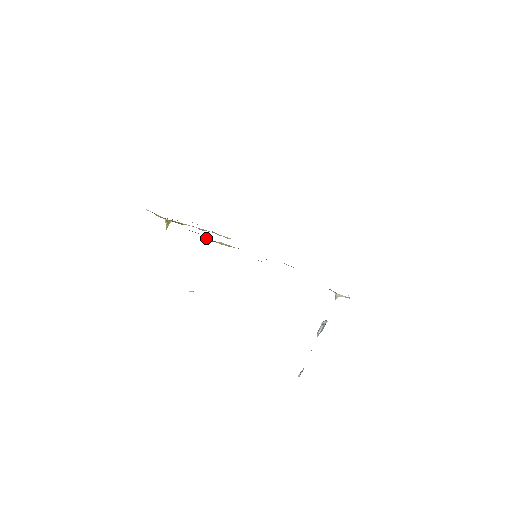
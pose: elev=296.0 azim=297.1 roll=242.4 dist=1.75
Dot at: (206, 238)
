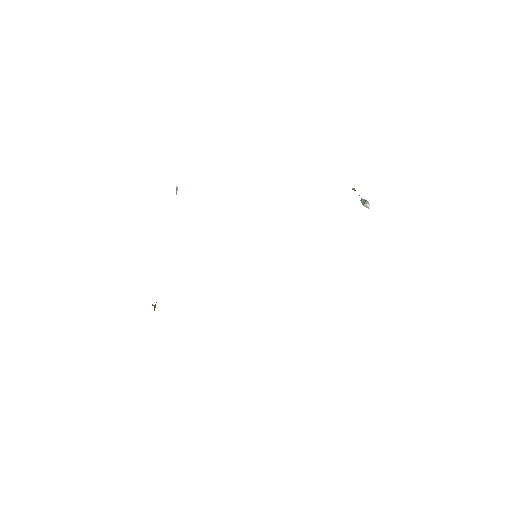
Dot at: occluded
